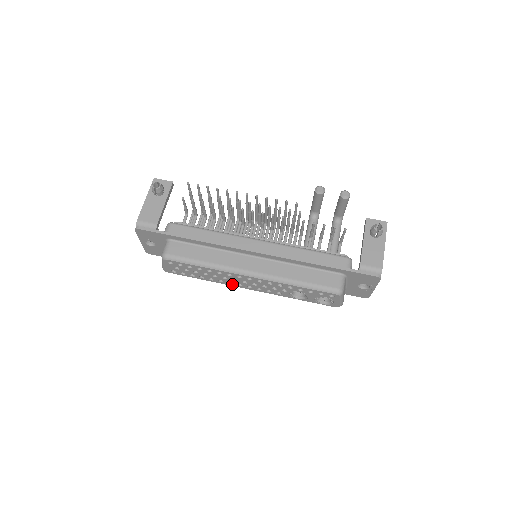
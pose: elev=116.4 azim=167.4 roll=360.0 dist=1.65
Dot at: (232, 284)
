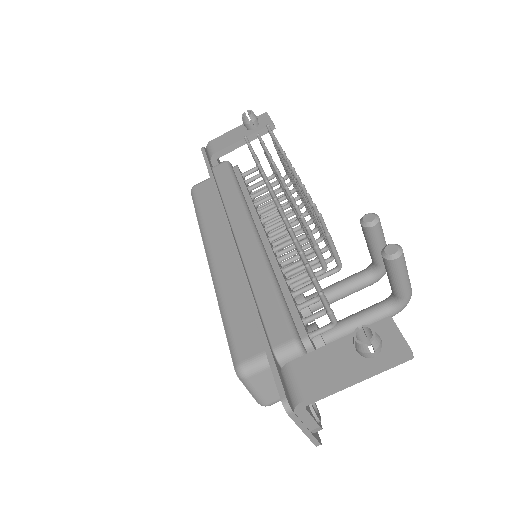
Dot at: occluded
